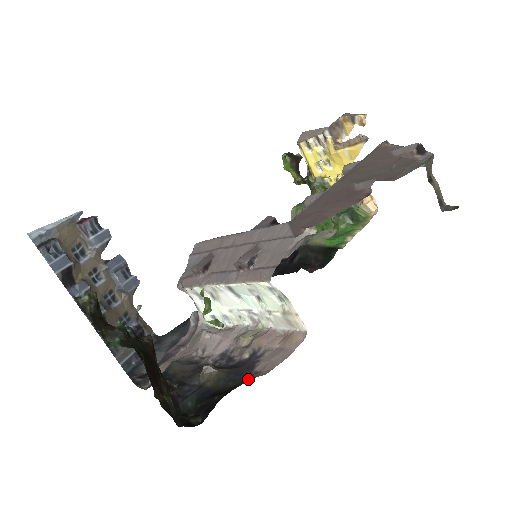
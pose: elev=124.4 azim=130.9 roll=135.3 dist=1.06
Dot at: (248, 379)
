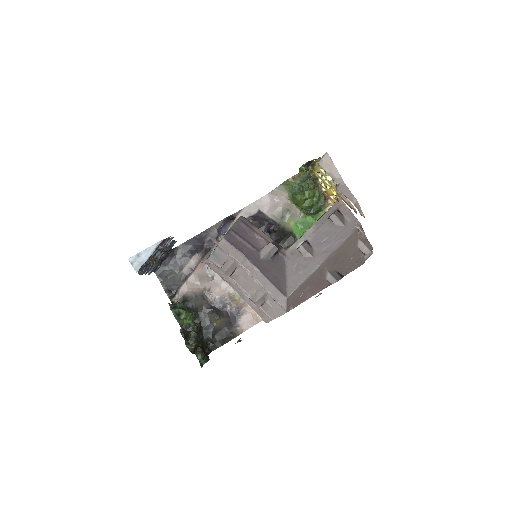
Dot at: (235, 330)
